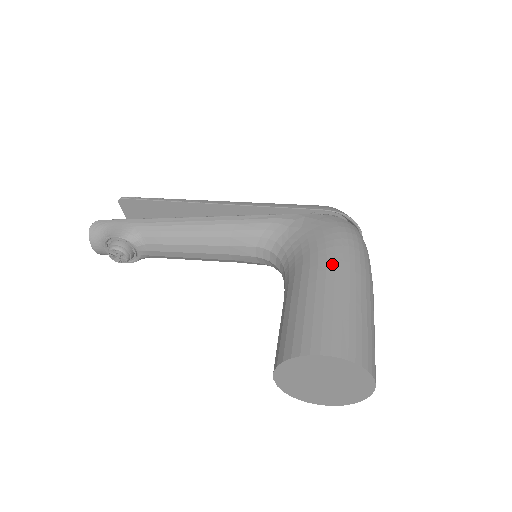
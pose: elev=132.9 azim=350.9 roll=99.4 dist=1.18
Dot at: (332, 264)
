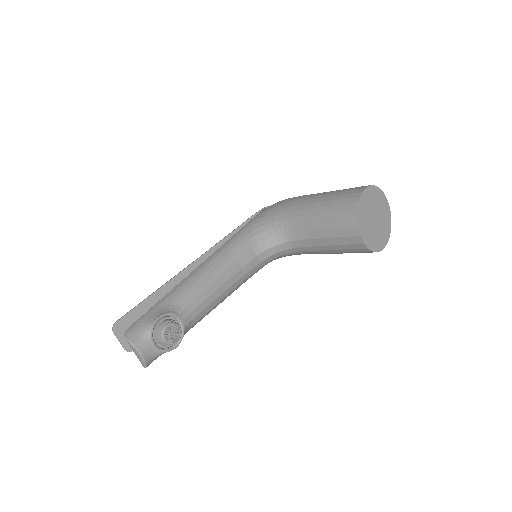
Dot at: (306, 196)
